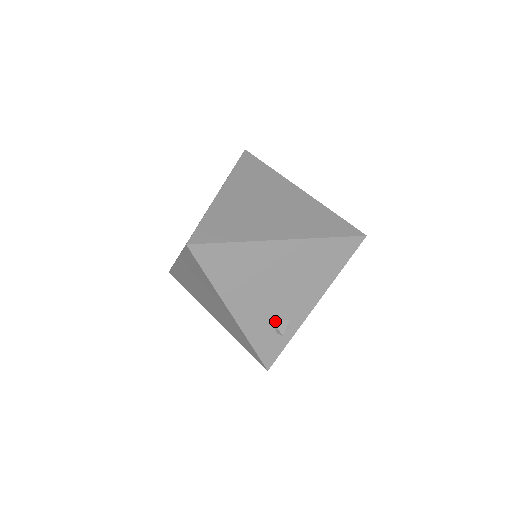
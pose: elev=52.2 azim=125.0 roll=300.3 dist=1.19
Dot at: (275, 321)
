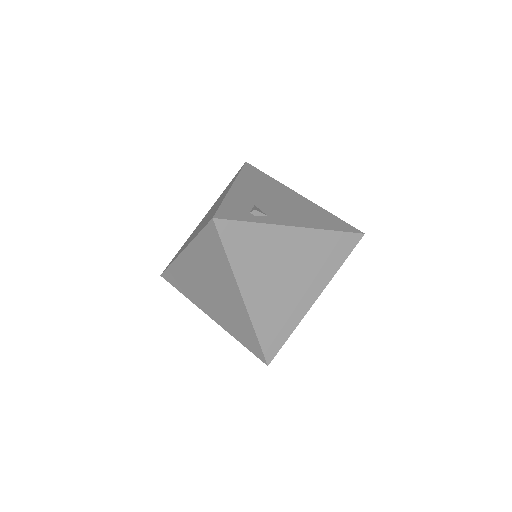
Dot at: (257, 208)
